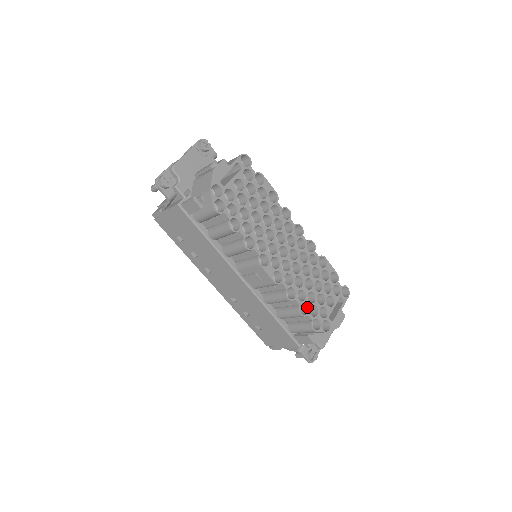
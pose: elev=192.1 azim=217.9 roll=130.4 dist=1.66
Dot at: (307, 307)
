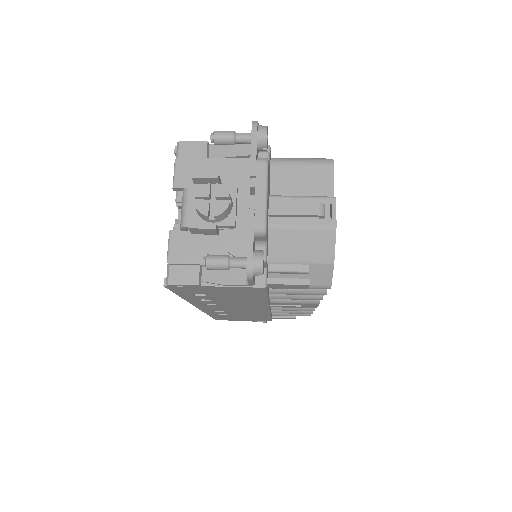
Dot at: occluded
